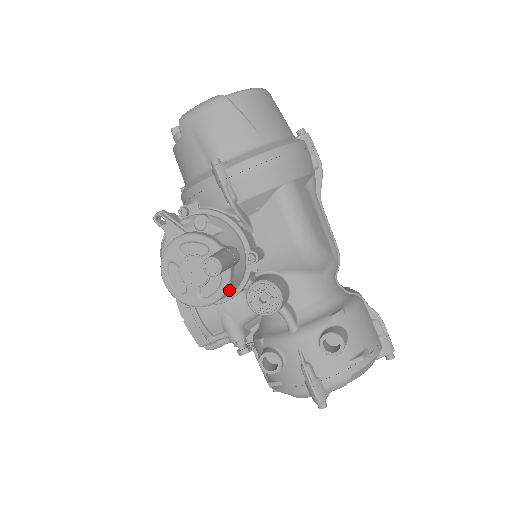
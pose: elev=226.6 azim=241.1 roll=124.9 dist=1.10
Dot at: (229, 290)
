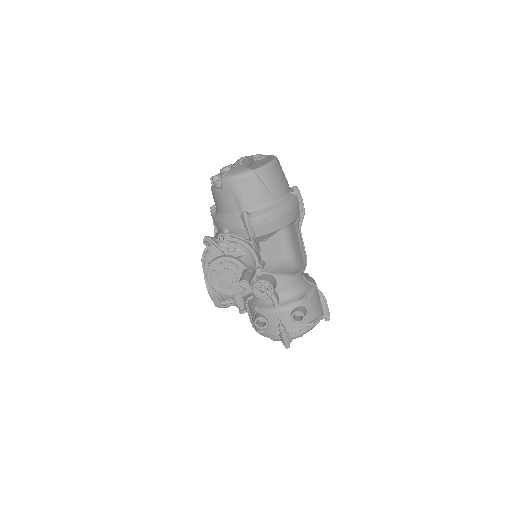
Dot at: occluded
